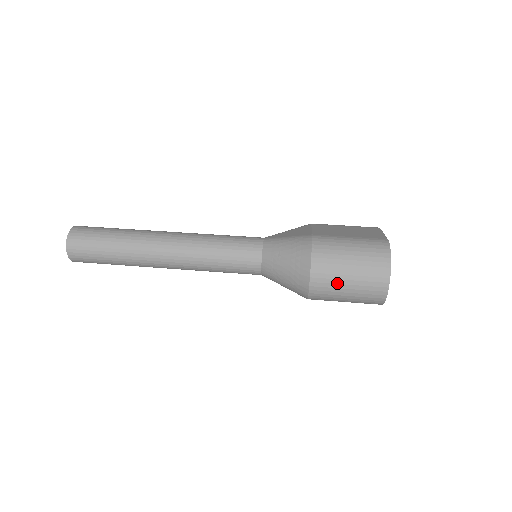
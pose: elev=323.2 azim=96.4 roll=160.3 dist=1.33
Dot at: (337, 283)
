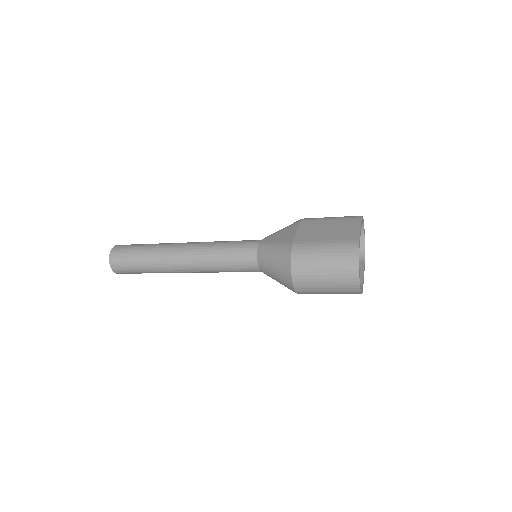
Dot at: (316, 285)
